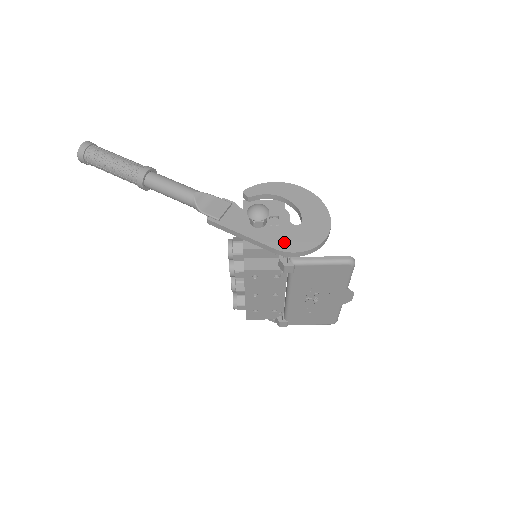
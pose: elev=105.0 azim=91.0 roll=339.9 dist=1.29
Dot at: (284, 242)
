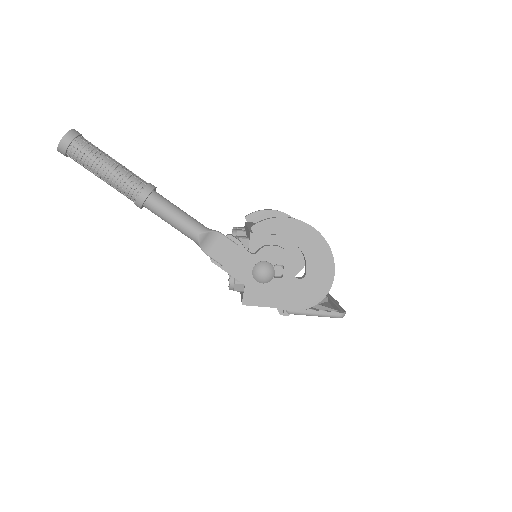
Dot at: (284, 298)
